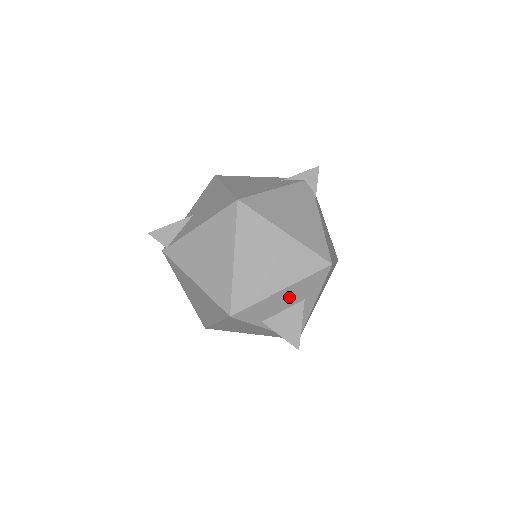
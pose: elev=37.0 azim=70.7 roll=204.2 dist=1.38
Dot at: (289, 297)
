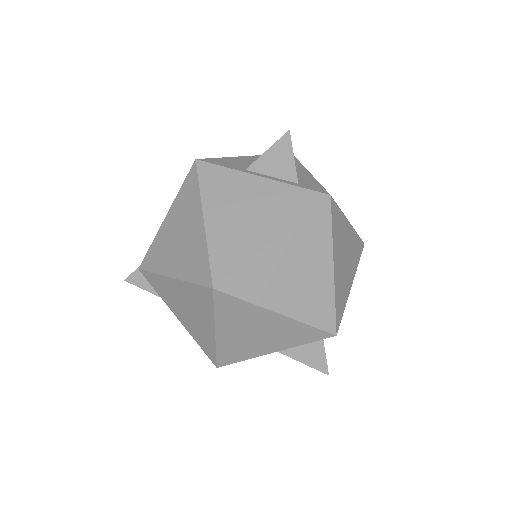
Dot at: occluded
